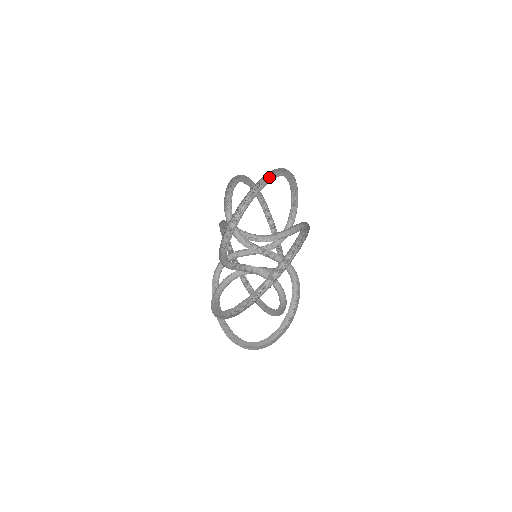
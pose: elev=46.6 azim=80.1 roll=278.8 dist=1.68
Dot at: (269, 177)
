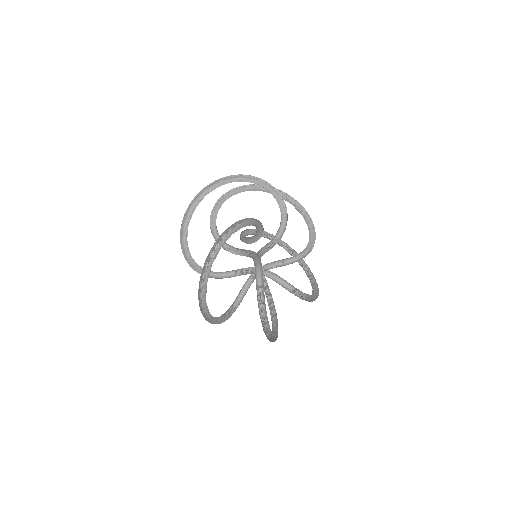
Dot at: (202, 295)
